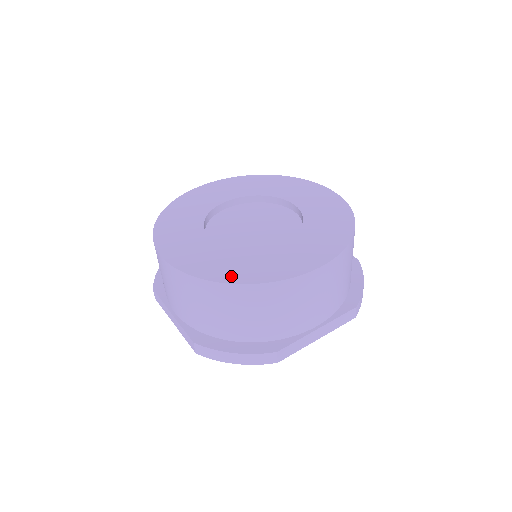
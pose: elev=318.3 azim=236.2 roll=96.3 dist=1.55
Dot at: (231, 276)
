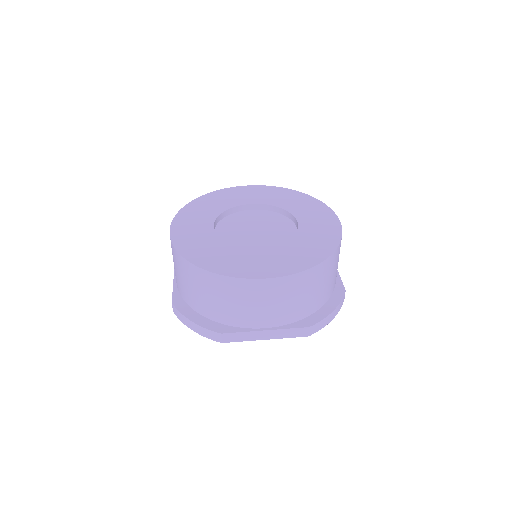
Dot at: (201, 260)
